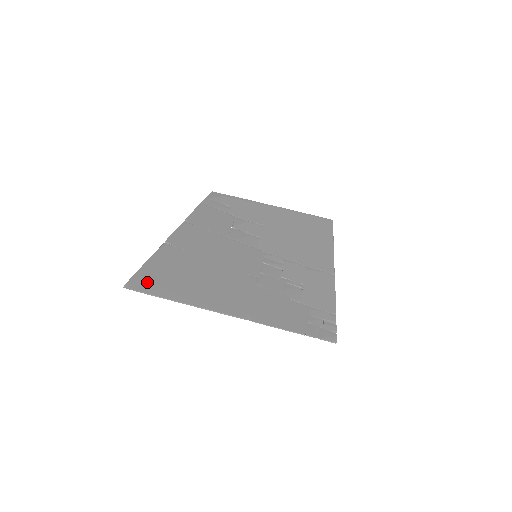
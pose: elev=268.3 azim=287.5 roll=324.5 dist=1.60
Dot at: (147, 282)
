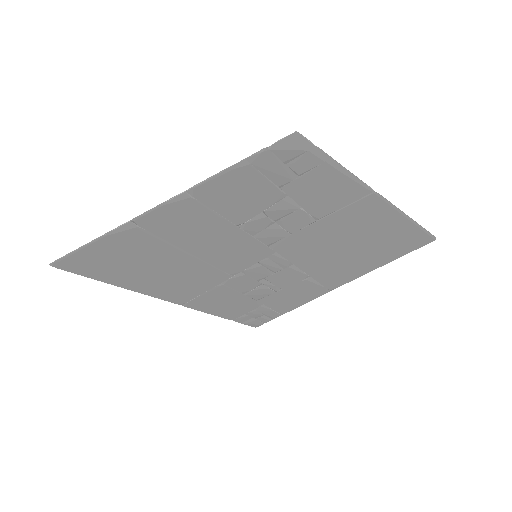
Dot at: (82, 265)
